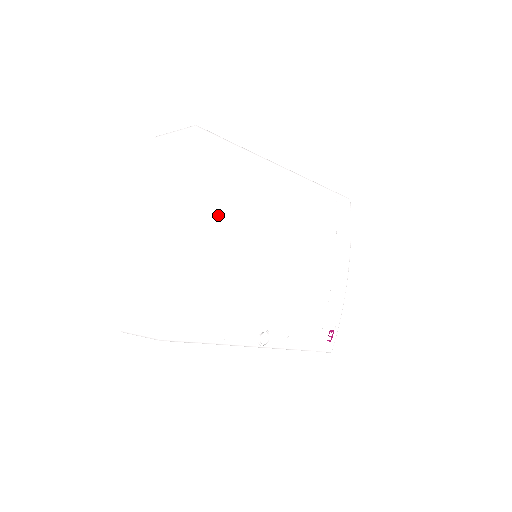
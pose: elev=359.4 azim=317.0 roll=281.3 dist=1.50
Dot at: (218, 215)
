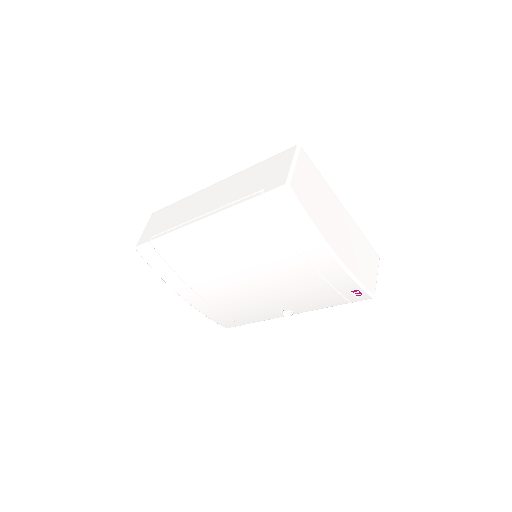
Dot at: (188, 284)
